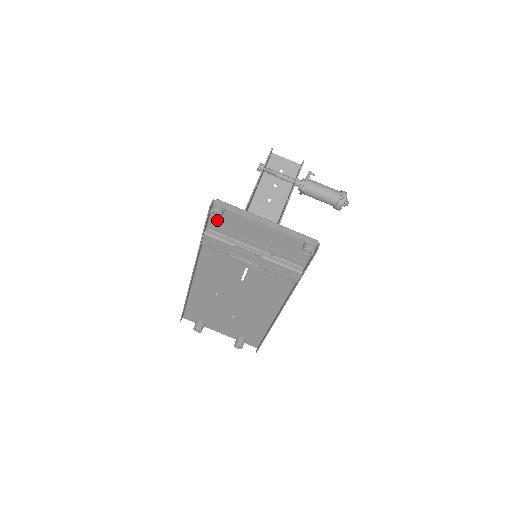
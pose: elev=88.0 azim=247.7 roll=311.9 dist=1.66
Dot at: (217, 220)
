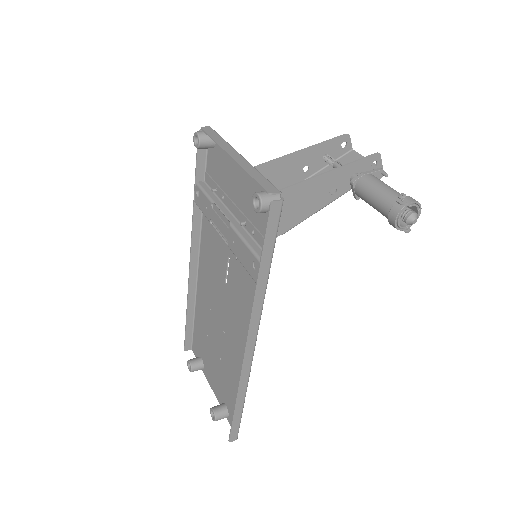
Dot at: (211, 166)
